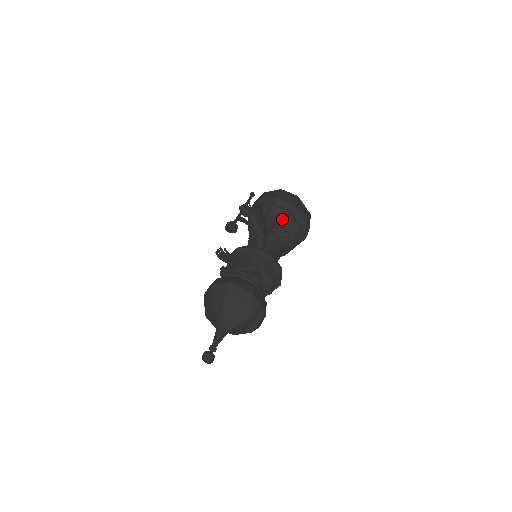
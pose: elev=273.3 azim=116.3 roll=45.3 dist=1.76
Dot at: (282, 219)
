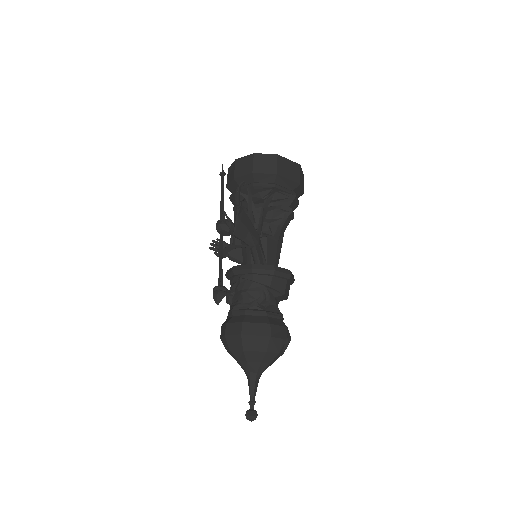
Dot at: occluded
